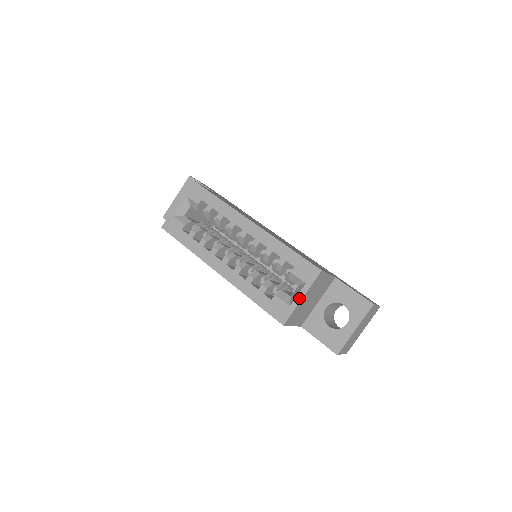
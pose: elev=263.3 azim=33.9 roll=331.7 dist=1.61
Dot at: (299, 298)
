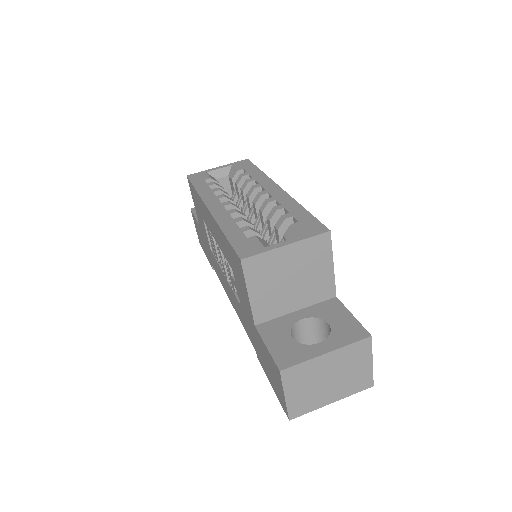
Dot at: (282, 243)
